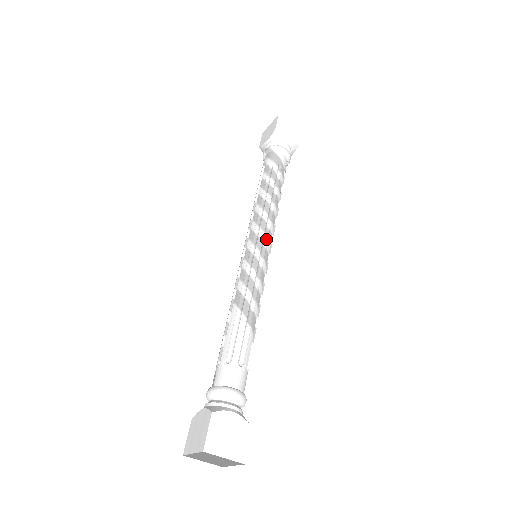
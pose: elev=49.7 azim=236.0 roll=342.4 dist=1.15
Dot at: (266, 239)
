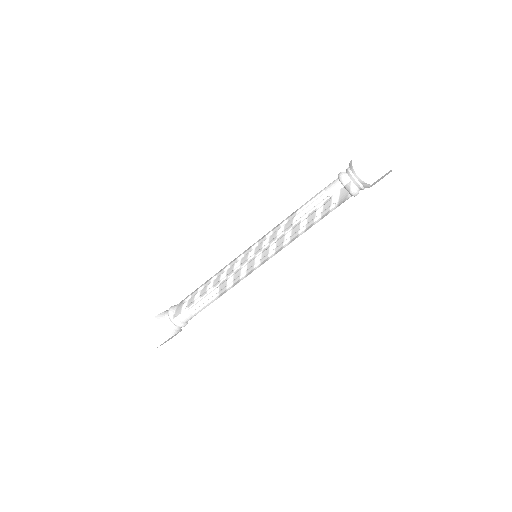
Dot at: (271, 256)
